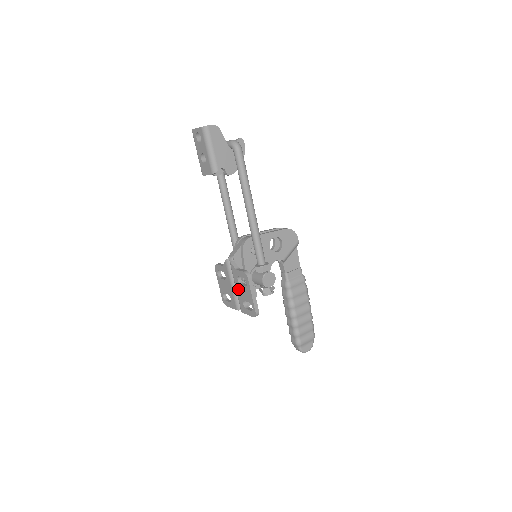
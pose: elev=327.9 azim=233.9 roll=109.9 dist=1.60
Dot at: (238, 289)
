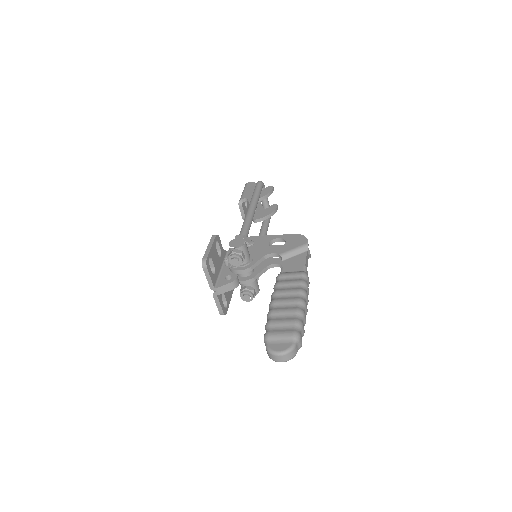
Dot at: occluded
